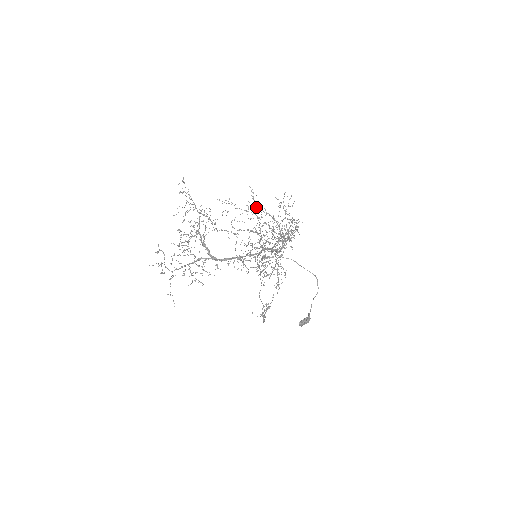
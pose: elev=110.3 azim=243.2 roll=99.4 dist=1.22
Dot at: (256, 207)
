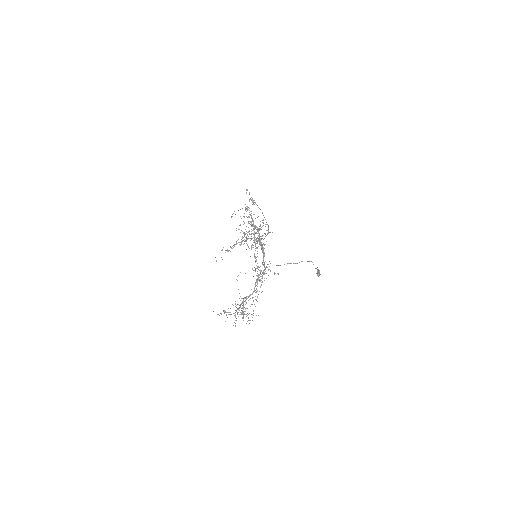
Dot at: (231, 248)
